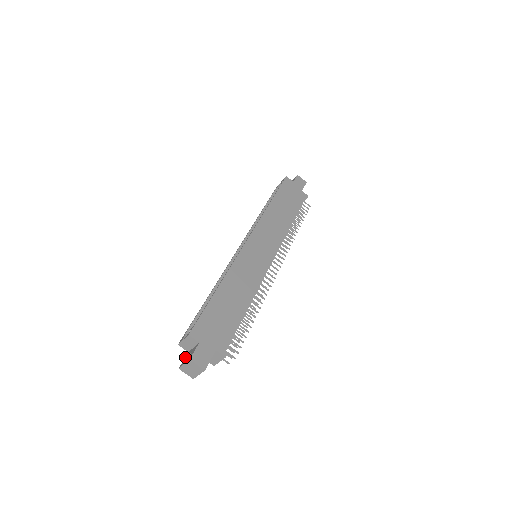
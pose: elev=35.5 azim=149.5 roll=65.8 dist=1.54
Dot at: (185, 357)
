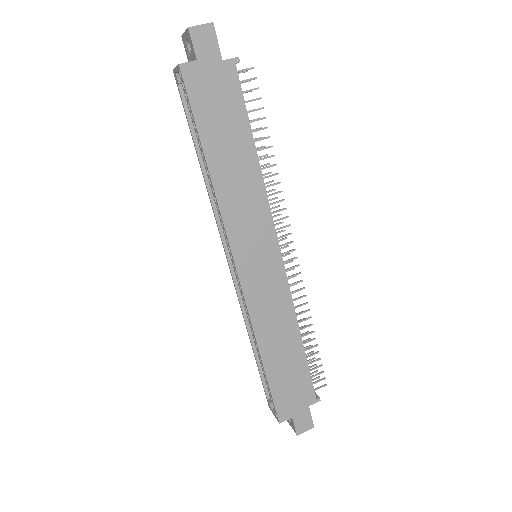
Dot at: occluded
